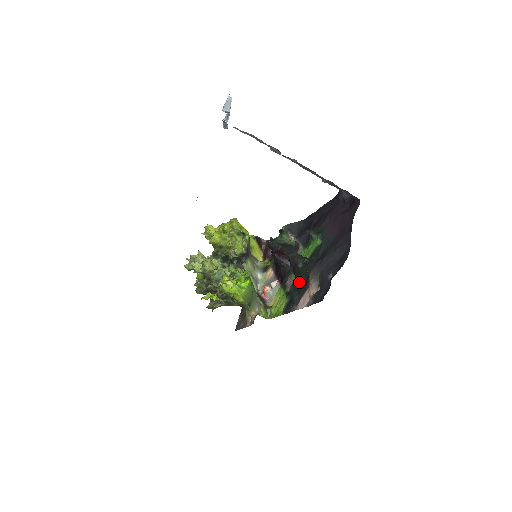
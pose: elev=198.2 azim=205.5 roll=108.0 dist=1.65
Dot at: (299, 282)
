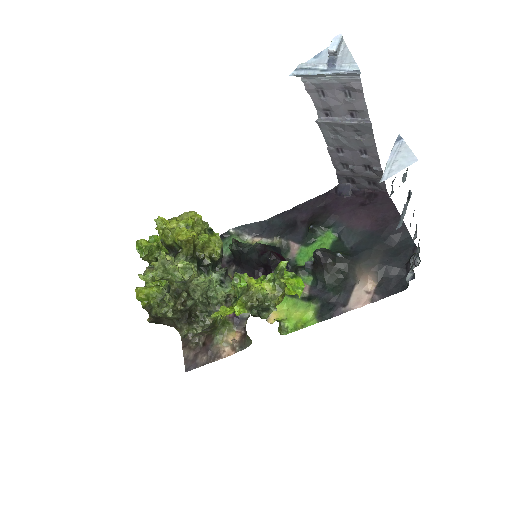
Dot at: (331, 281)
